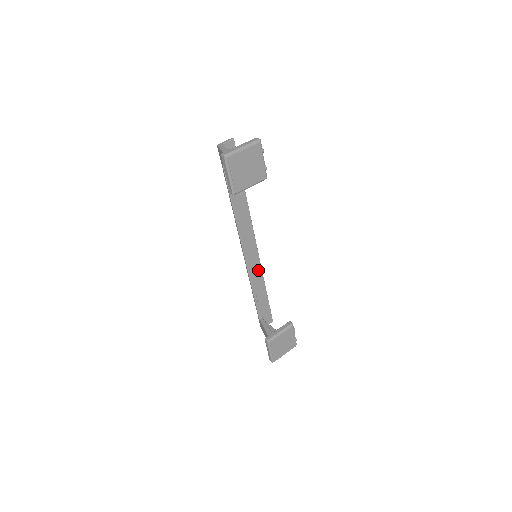
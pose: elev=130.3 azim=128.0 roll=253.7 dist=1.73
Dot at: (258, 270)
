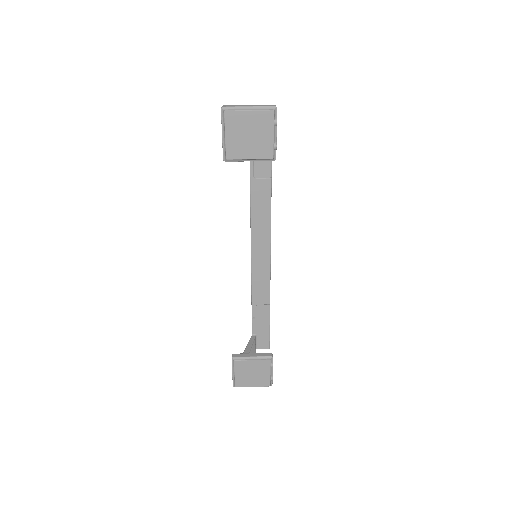
Dot at: (265, 278)
